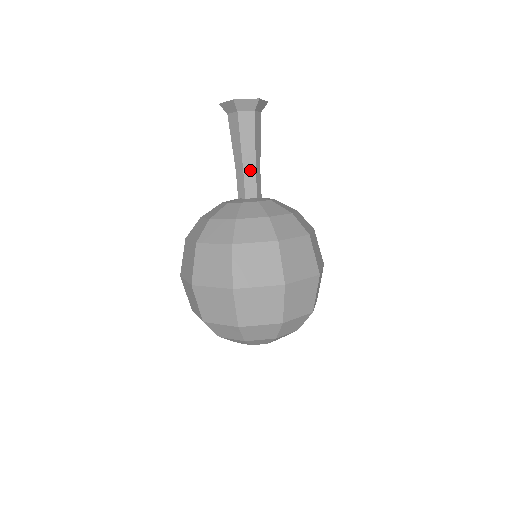
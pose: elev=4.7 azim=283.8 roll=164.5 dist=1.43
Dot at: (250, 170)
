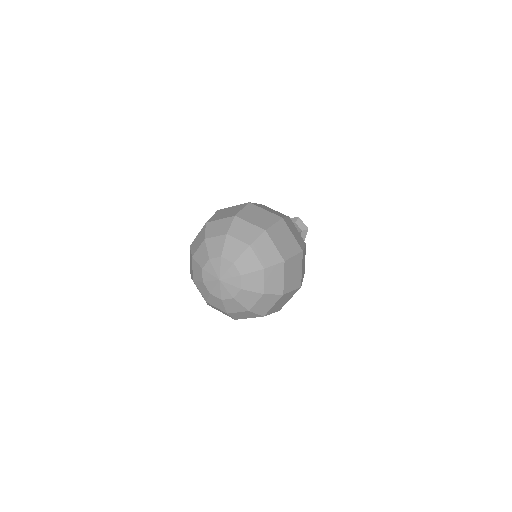
Dot at: occluded
